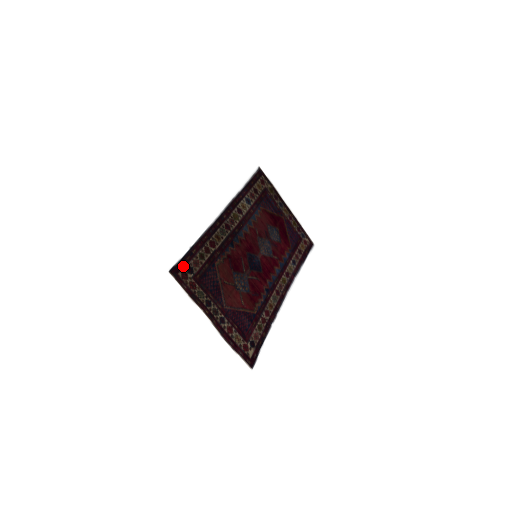
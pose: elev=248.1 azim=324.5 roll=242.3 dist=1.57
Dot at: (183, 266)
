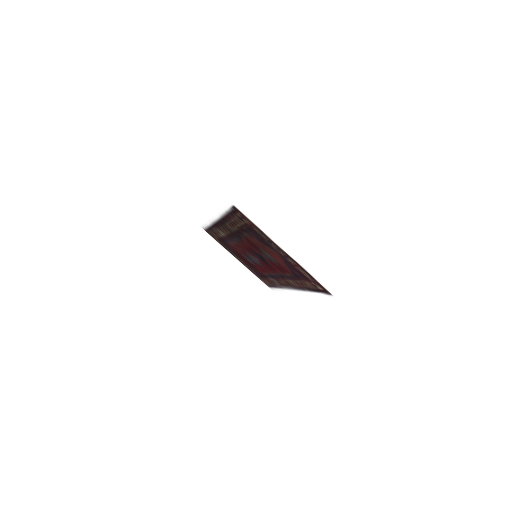
Dot at: (235, 213)
